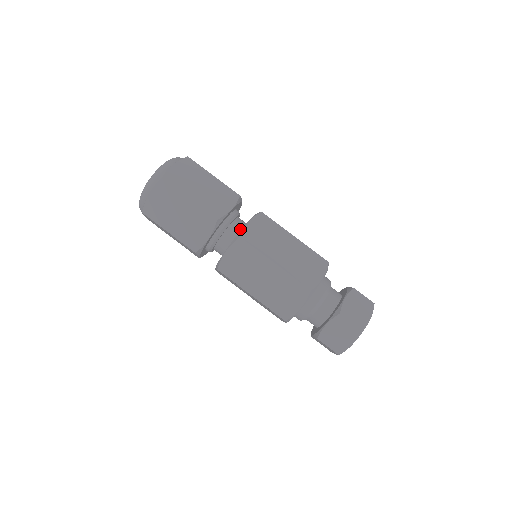
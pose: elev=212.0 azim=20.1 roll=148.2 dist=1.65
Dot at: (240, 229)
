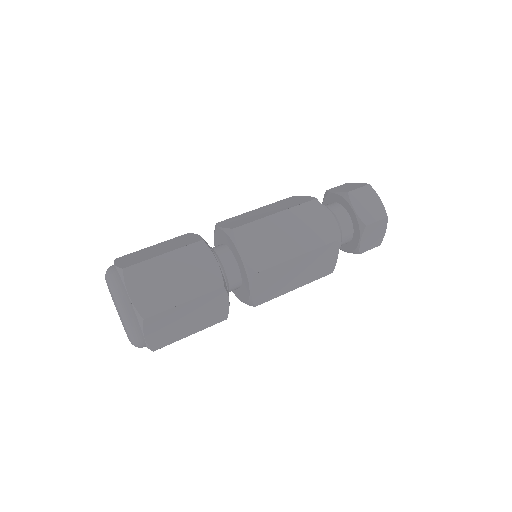
Dot at: (222, 245)
